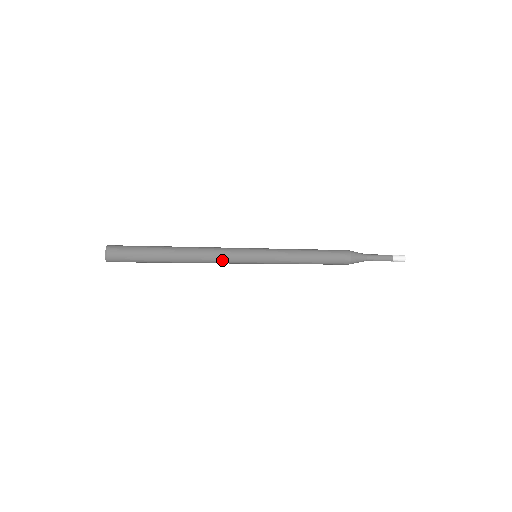
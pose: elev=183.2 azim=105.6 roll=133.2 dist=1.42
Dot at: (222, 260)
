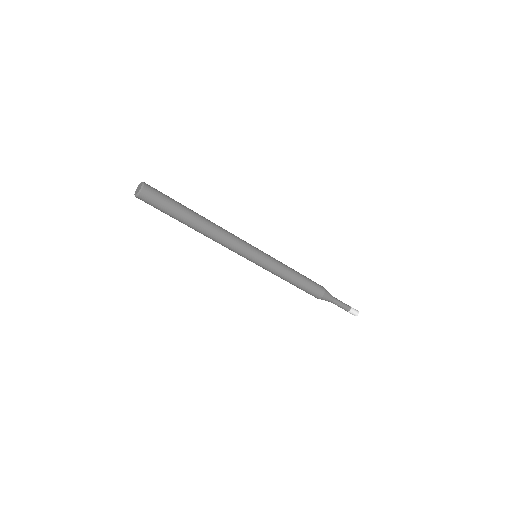
Dot at: (230, 246)
